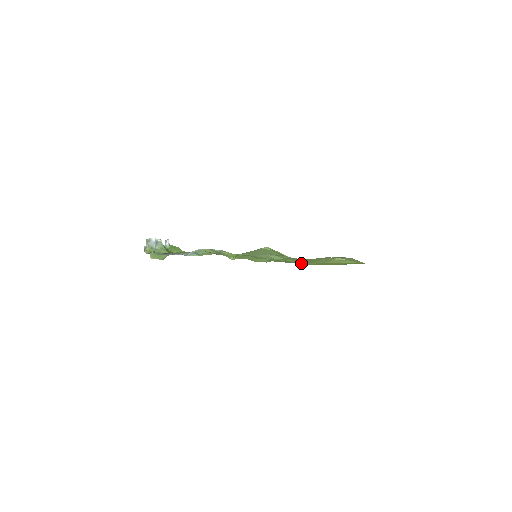
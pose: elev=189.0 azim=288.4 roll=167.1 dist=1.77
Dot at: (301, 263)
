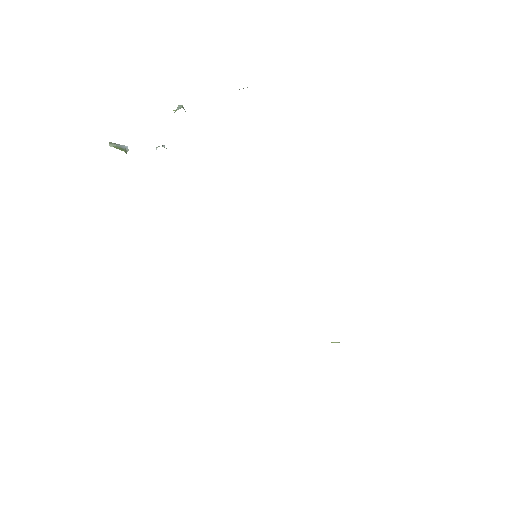
Dot at: occluded
